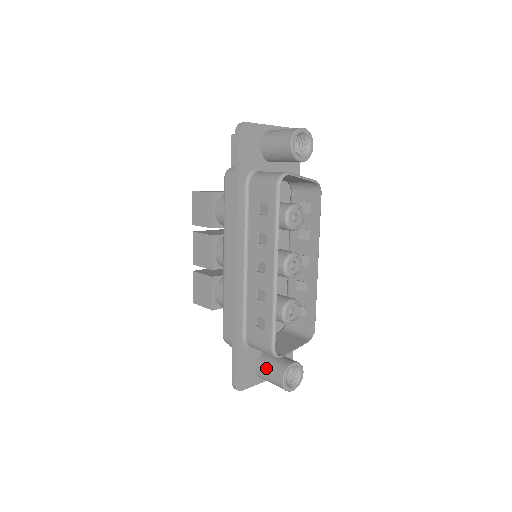
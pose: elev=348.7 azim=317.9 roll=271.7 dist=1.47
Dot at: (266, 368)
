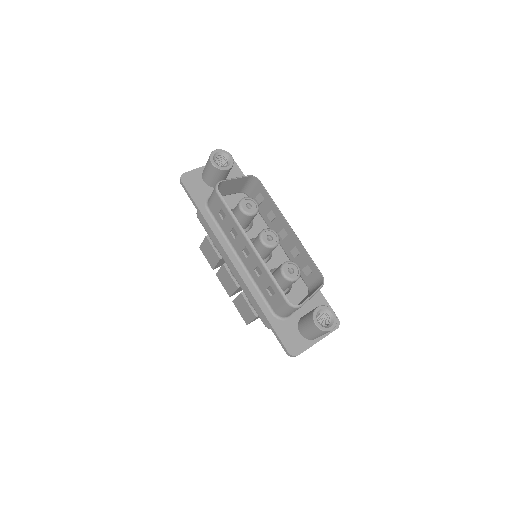
Dot at: (304, 326)
